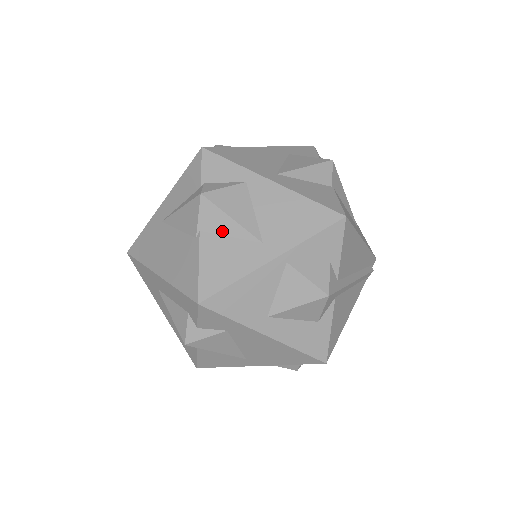
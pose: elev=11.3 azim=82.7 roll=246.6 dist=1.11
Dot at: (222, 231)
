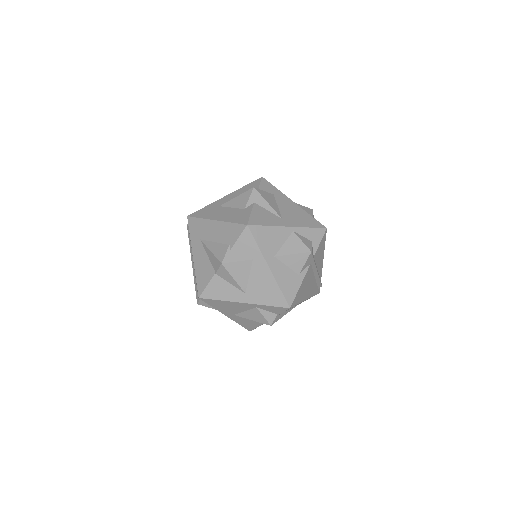
Dot at: occluded
